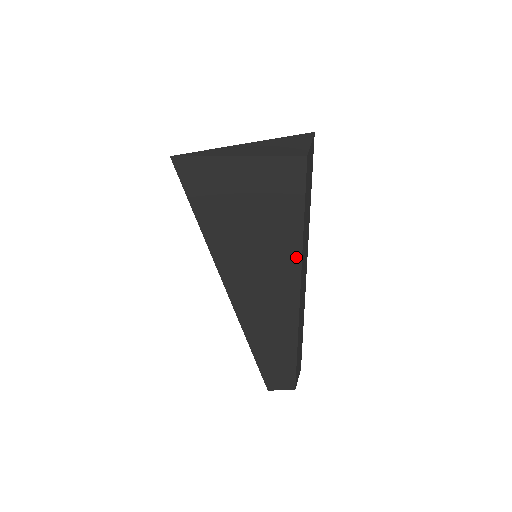
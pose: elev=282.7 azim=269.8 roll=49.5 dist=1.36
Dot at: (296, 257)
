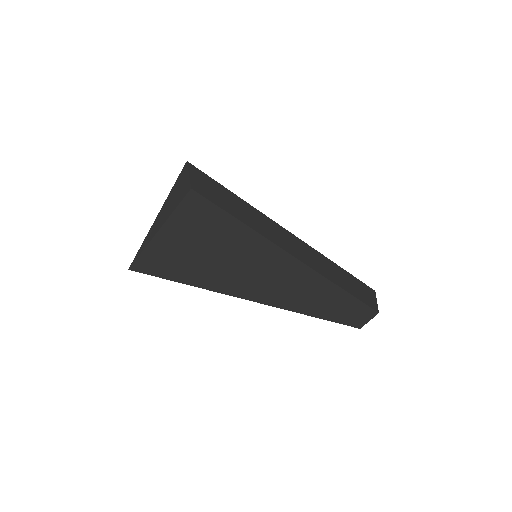
Dot at: (266, 244)
